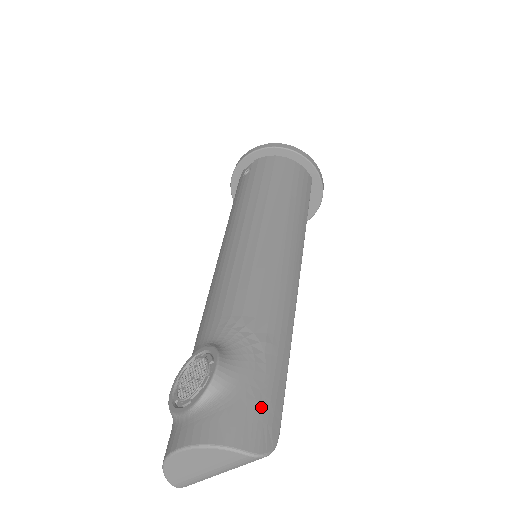
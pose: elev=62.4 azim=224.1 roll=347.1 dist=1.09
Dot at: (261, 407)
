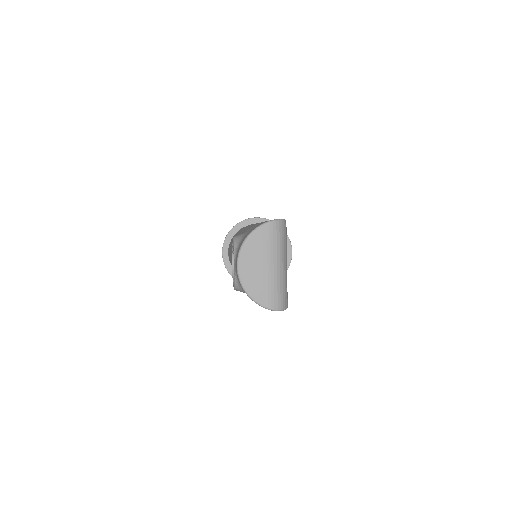
Dot at: occluded
